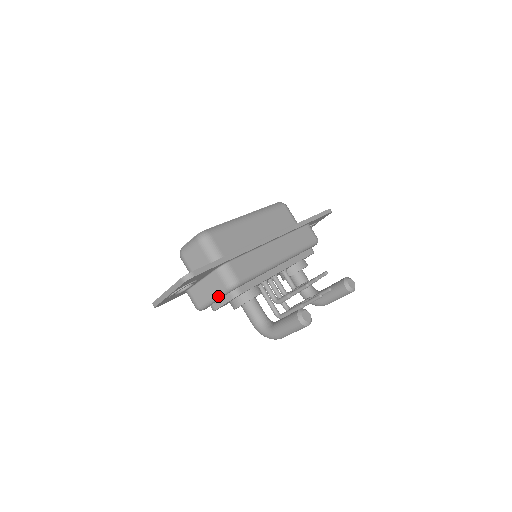
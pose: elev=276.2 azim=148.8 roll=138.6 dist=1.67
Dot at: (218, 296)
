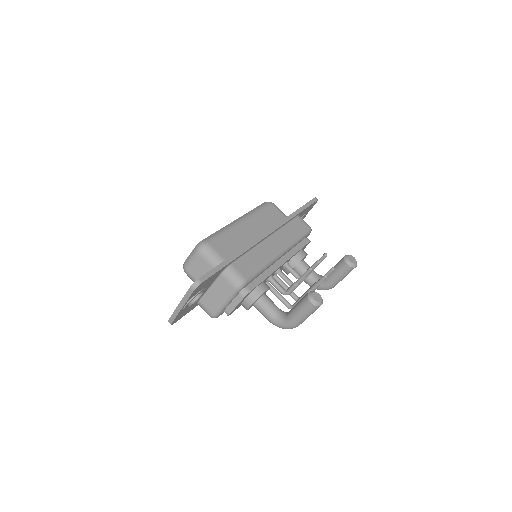
Dot at: (229, 299)
